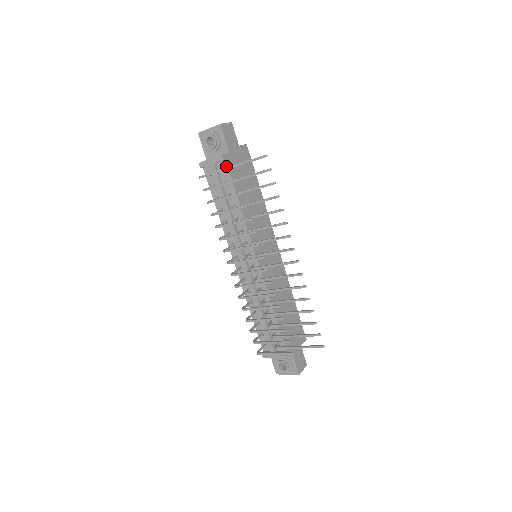
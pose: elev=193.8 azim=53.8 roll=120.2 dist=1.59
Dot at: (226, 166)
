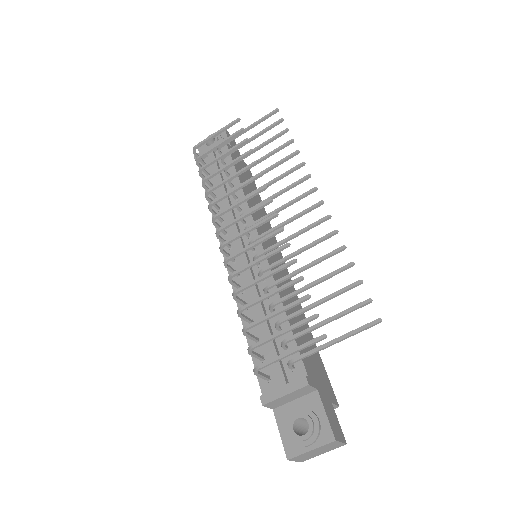
Dot at: occluded
